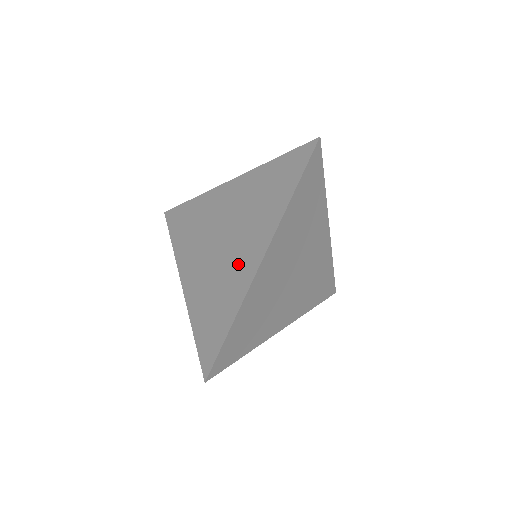
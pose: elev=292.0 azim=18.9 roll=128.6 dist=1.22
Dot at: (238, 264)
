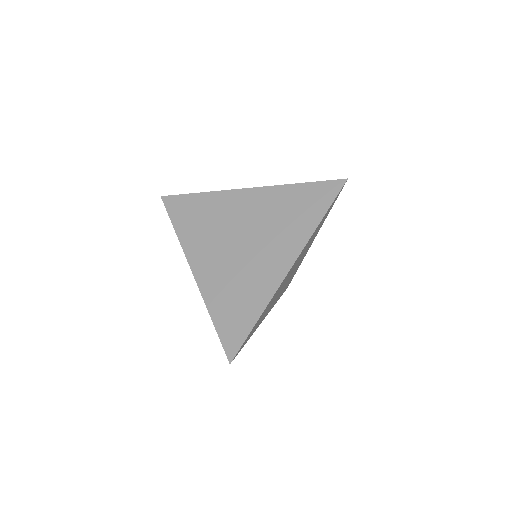
Dot at: (263, 267)
